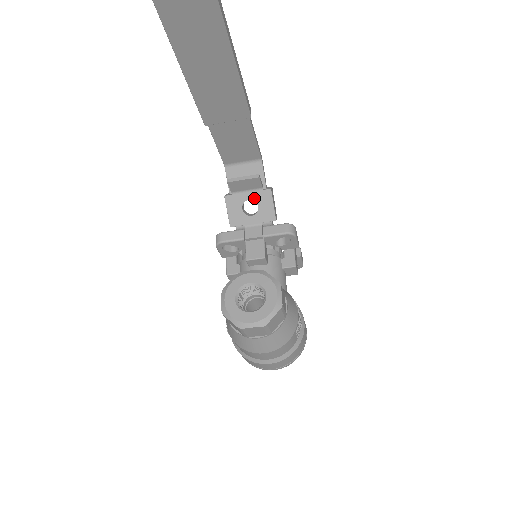
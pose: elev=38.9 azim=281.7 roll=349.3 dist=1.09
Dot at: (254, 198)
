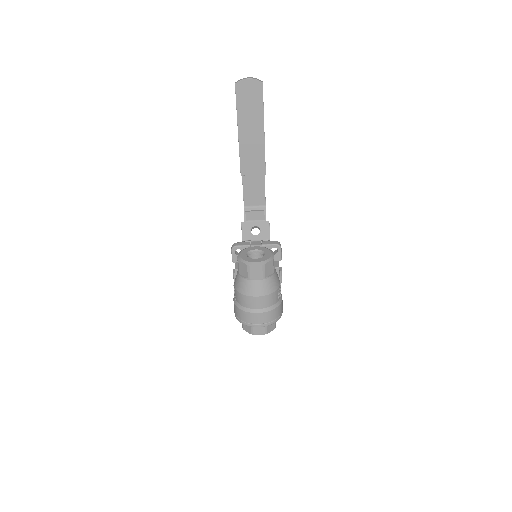
Dot at: (259, 225)
